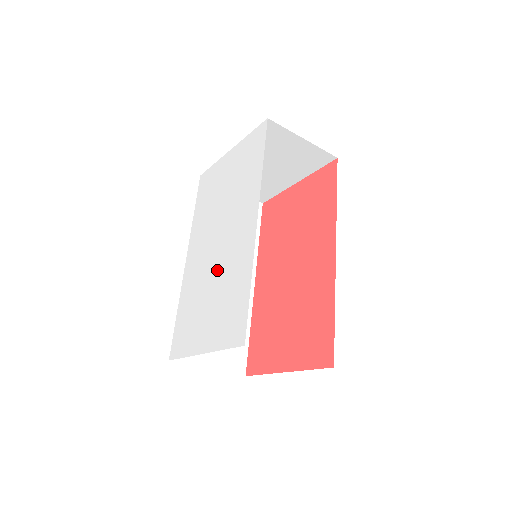
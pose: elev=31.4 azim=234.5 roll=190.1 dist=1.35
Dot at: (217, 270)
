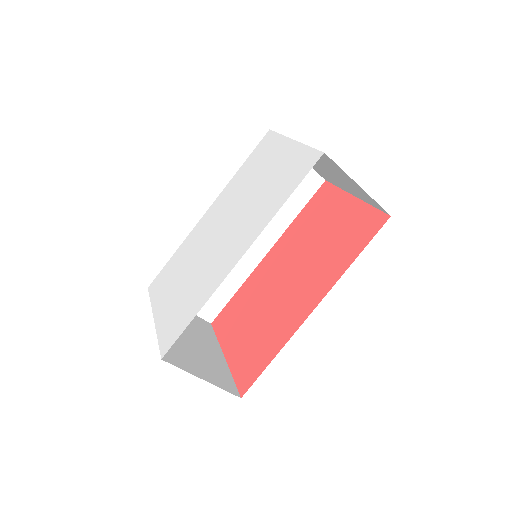
Dot at: (202, 261)
